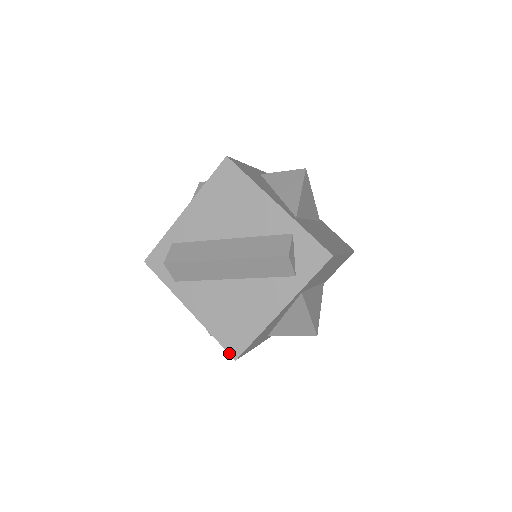
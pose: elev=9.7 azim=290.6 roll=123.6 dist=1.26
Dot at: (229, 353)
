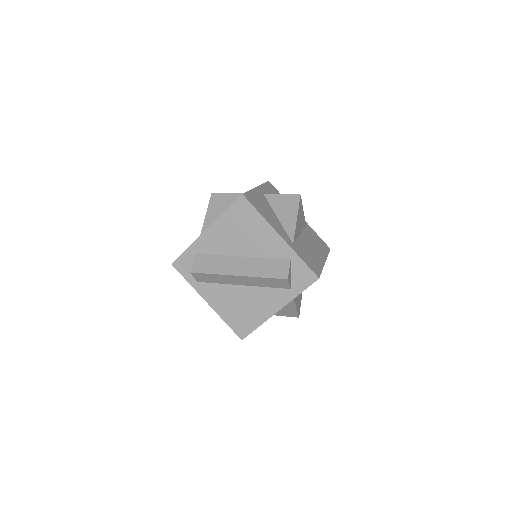
Dot at: (237, 335)
